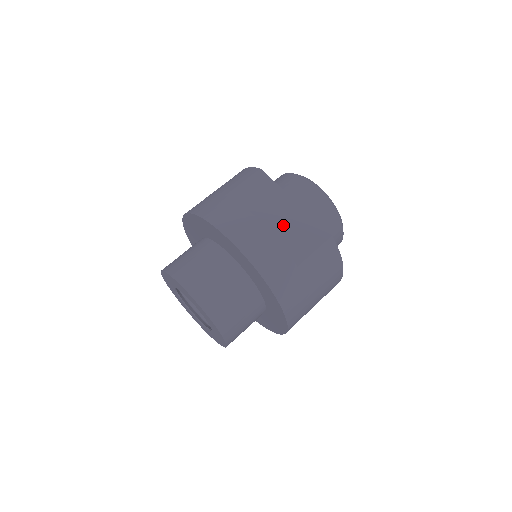
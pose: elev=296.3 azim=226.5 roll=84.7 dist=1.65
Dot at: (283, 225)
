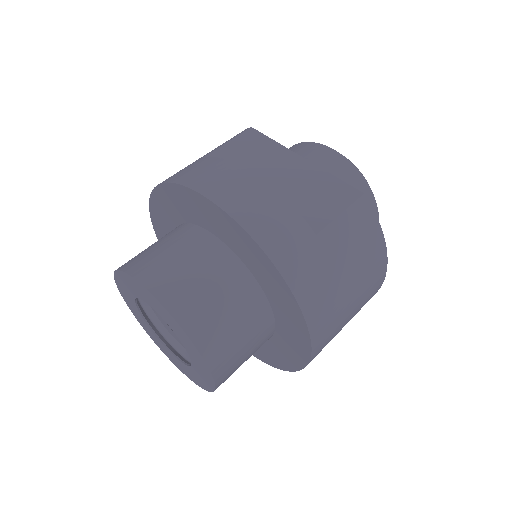
Dot at: (289, 185)
